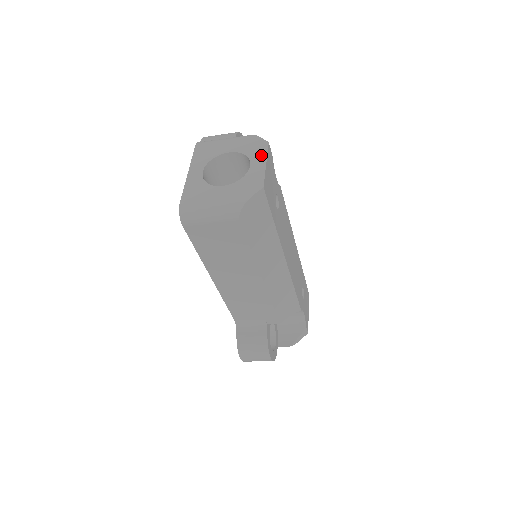
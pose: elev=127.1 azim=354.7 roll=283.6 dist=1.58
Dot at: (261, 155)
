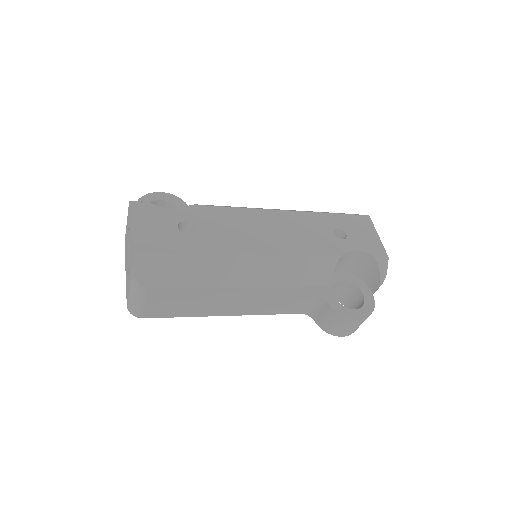
Dot at: (130, 219)
